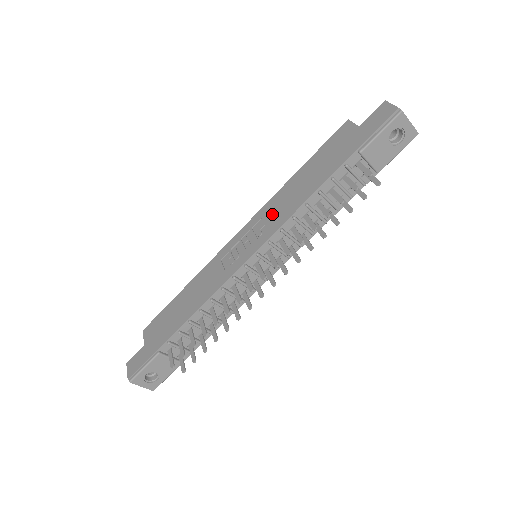
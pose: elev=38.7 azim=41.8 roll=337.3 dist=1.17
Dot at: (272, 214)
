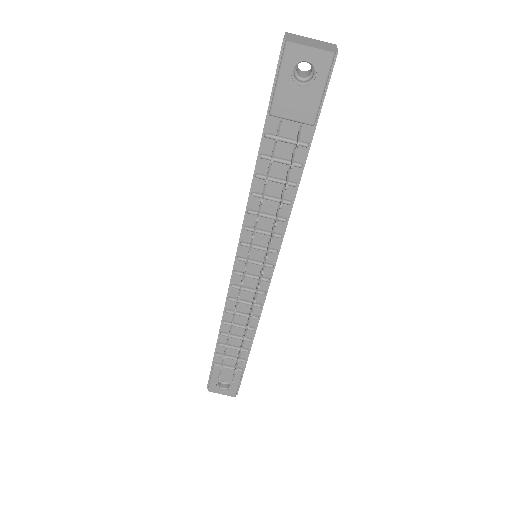
Dot at: occluded
